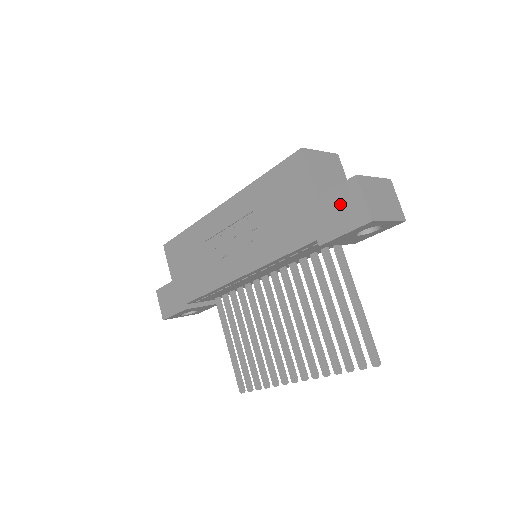
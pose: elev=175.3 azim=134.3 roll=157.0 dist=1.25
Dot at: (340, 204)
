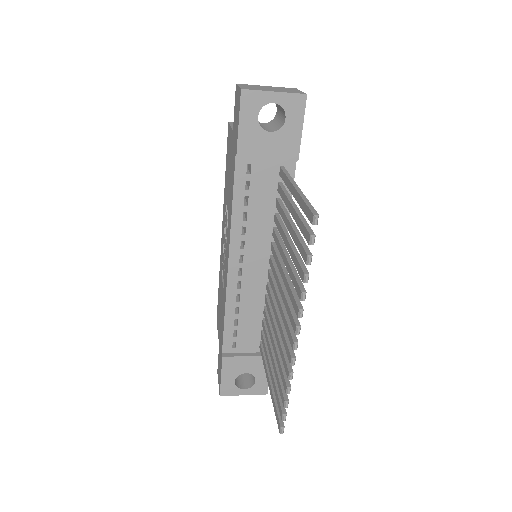
Dot at: (236, 113)
